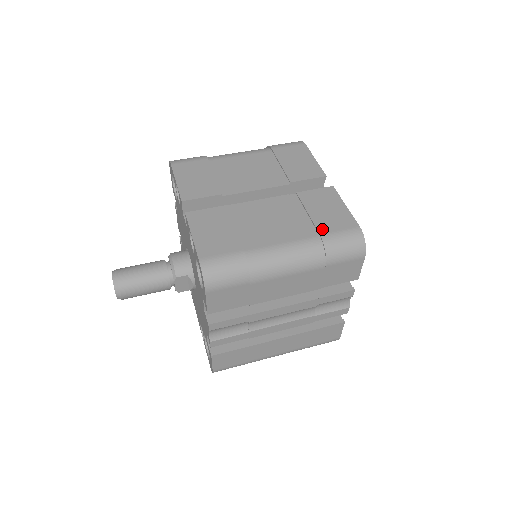
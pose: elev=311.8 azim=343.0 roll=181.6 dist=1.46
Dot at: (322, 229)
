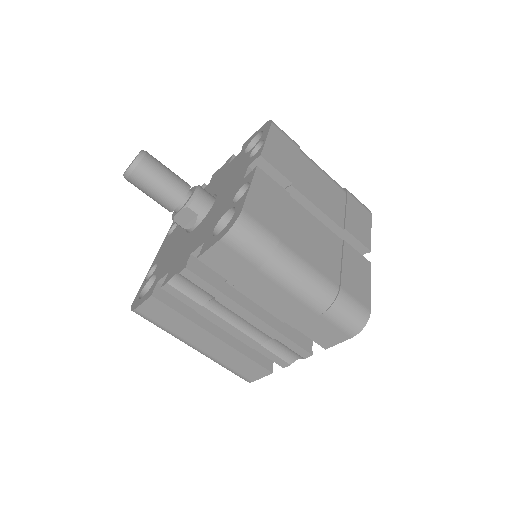
Dot at: (345, 284)
